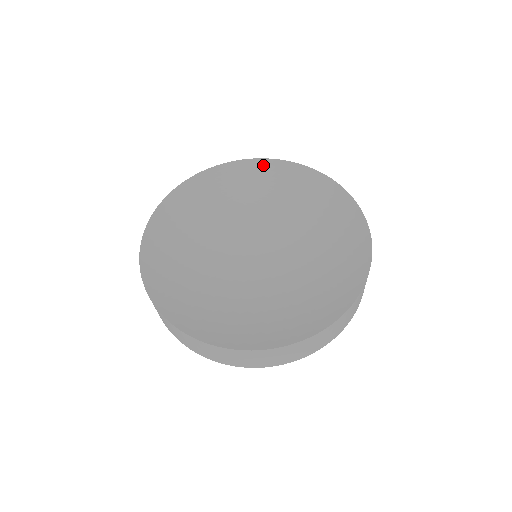
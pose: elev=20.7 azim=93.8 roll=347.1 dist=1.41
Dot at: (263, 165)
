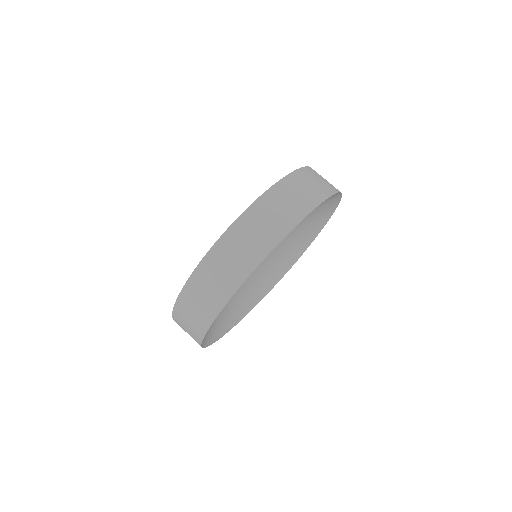
Dot at: occluded
